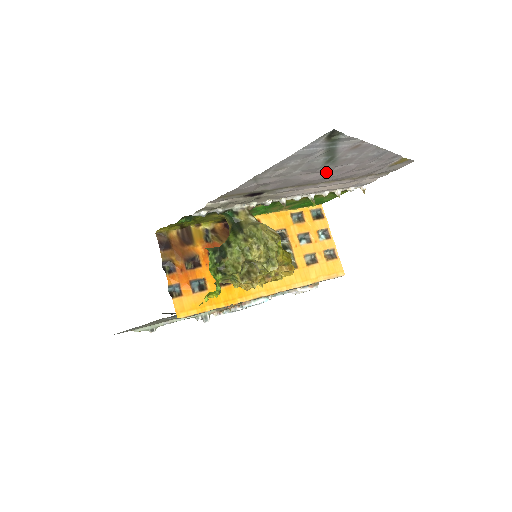
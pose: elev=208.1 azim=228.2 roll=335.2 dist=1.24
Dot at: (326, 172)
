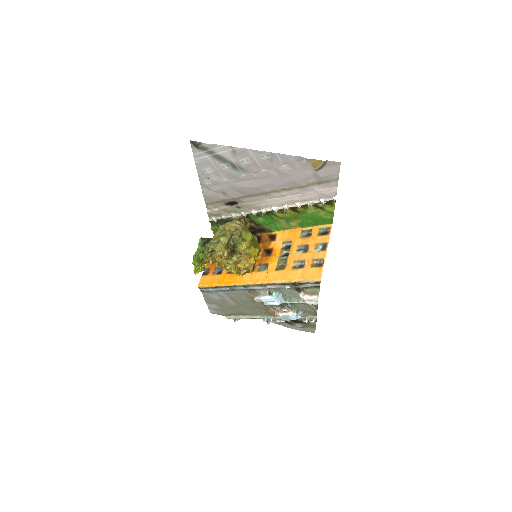
Dot at: (254, 179)
